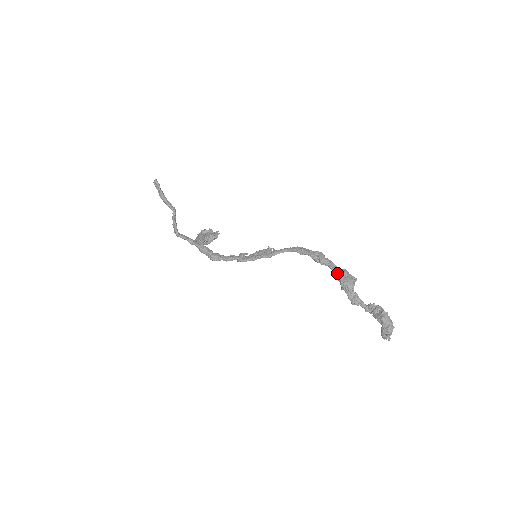
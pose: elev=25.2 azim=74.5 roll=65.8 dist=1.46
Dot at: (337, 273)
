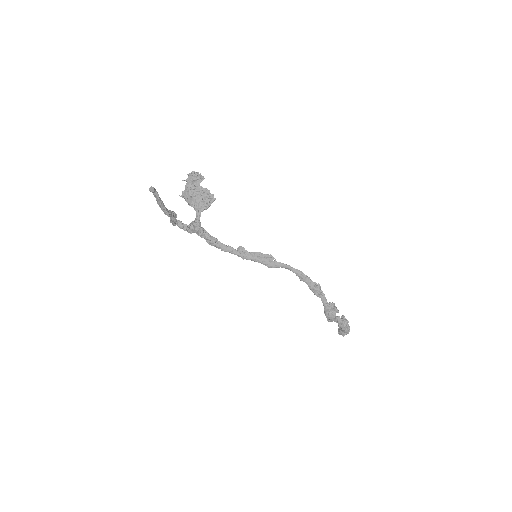
Dot at: (326, 308)
